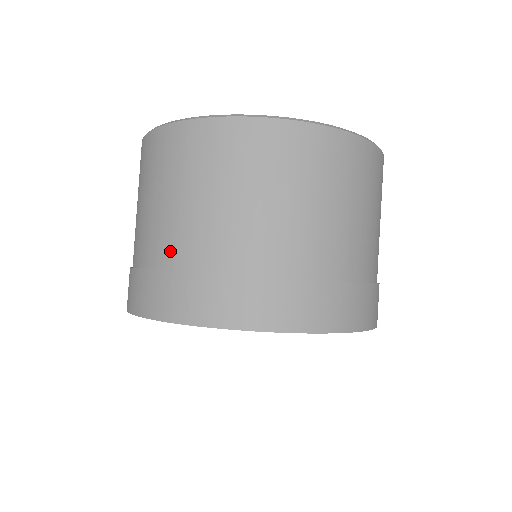
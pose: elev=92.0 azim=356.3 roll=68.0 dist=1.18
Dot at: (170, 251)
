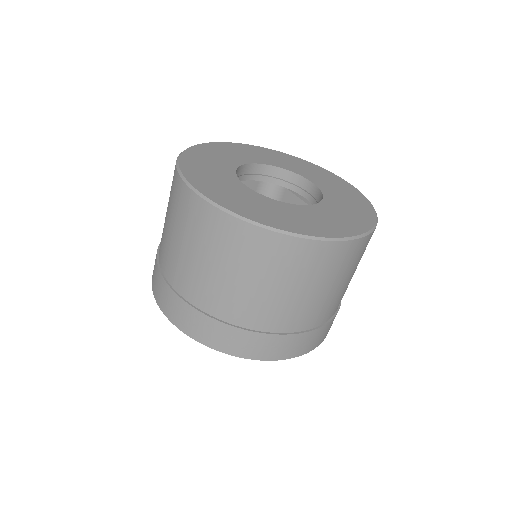
Dot at: (161, 252)
